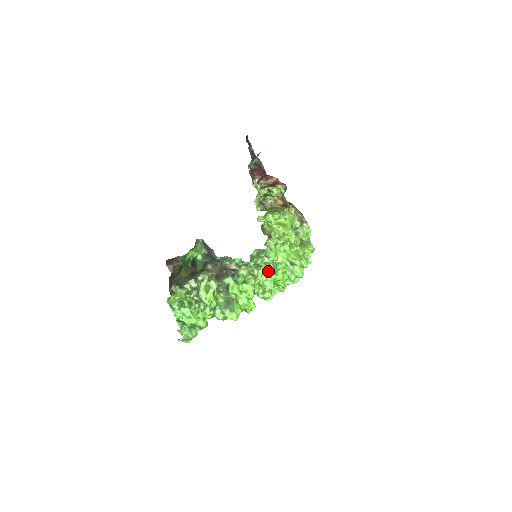
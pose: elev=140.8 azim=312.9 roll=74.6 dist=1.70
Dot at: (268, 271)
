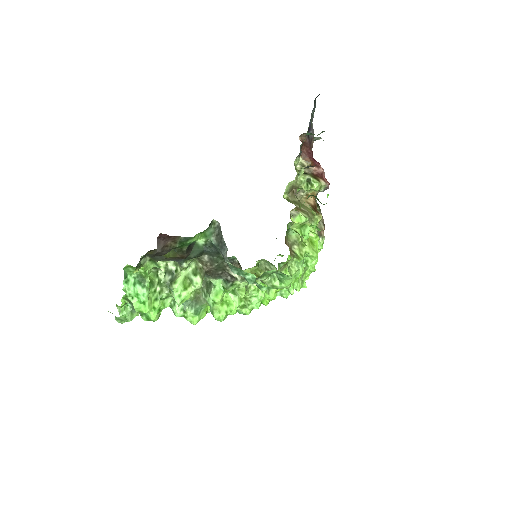
Dot at: occluded
